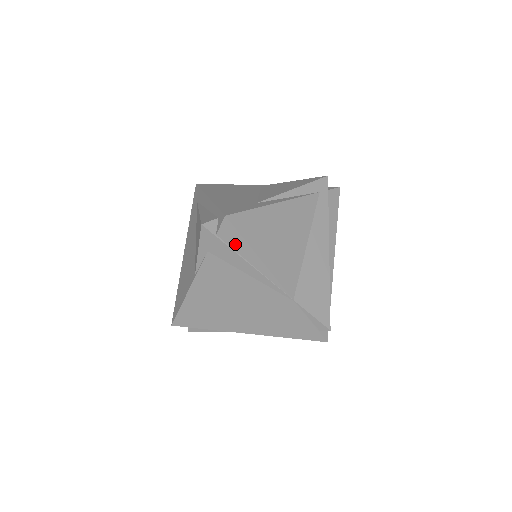
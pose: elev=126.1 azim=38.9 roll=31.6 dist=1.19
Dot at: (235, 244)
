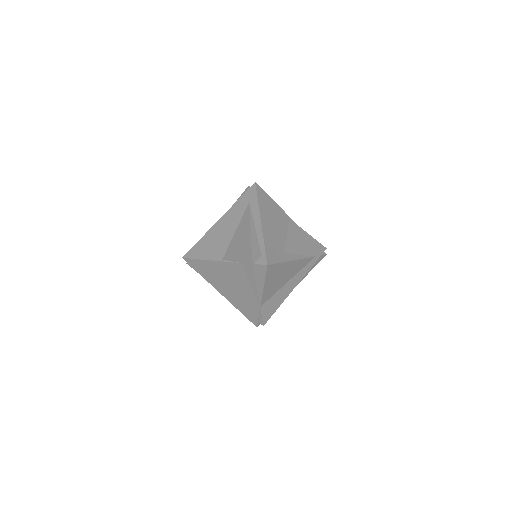
Dot at: (259, 274)
